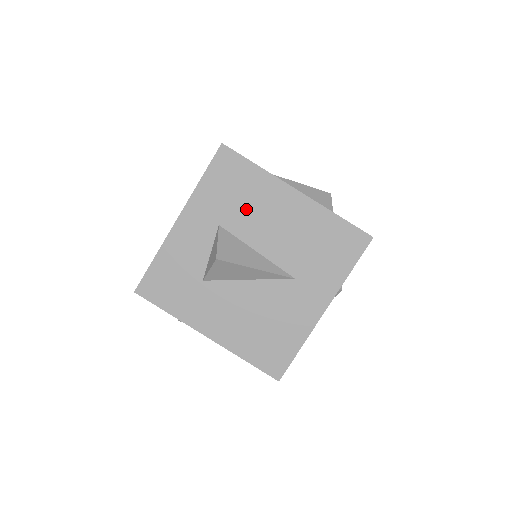
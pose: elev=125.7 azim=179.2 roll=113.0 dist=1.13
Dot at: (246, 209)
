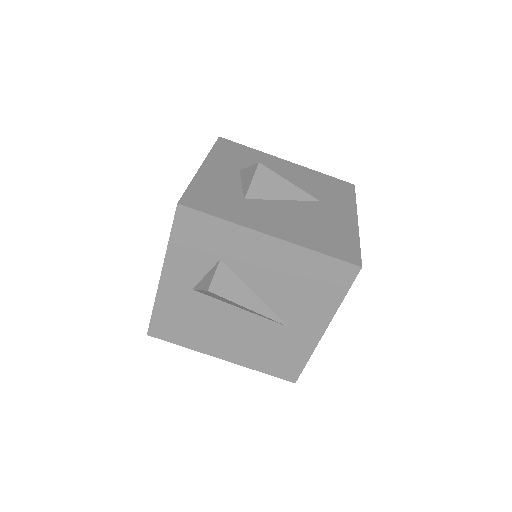
Dot at: occluded
